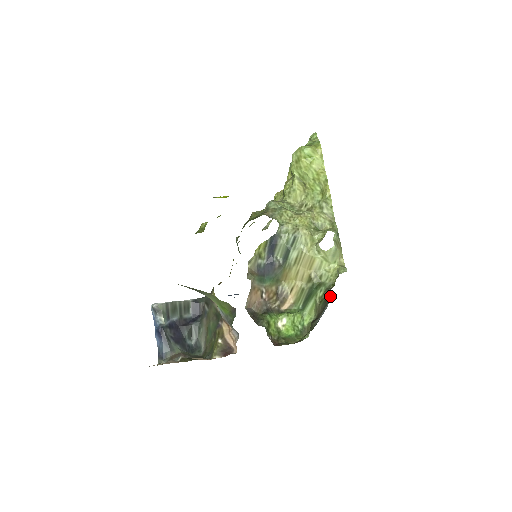
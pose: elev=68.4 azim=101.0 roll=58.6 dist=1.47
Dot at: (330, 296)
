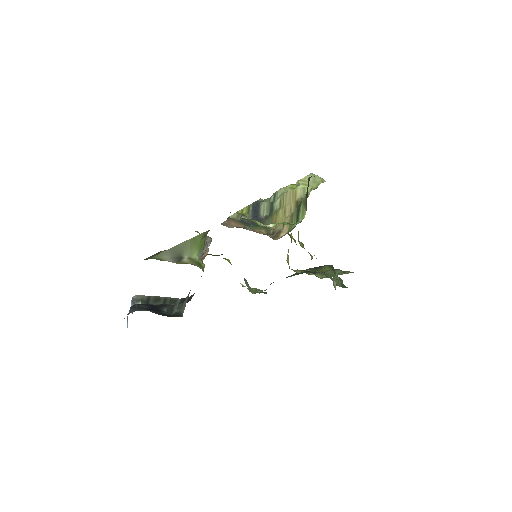
Dot at: occluded
